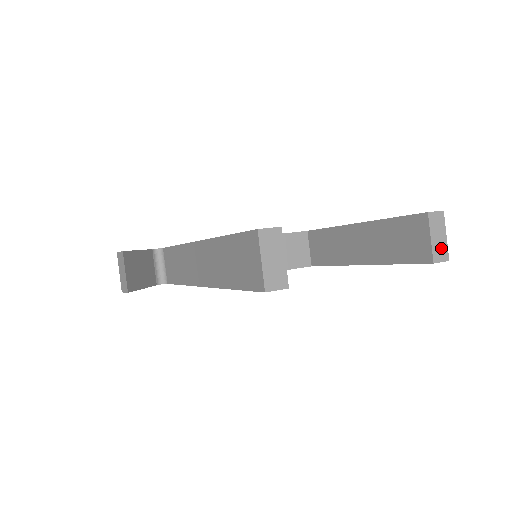
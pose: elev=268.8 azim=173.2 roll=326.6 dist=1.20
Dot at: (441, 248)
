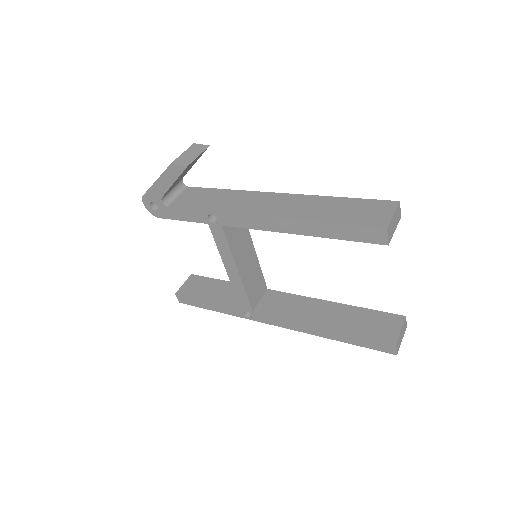
Dot at: (399, 343)
